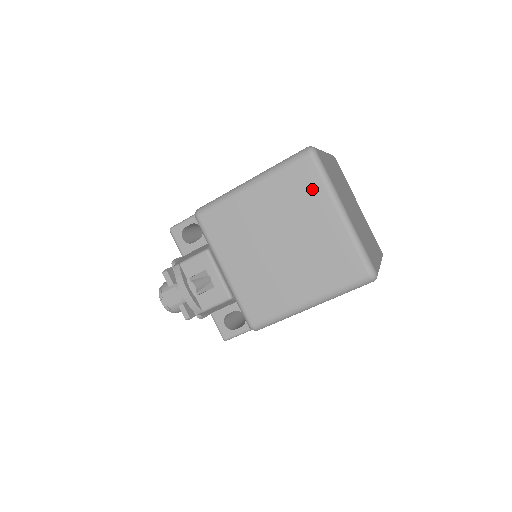
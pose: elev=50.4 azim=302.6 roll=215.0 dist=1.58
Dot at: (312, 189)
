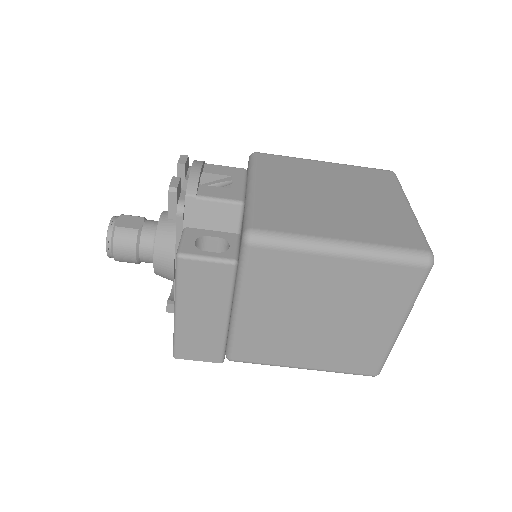
Dot at: (386, 185)
